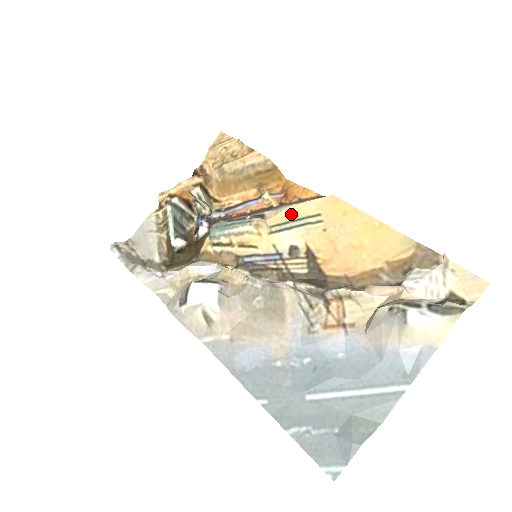
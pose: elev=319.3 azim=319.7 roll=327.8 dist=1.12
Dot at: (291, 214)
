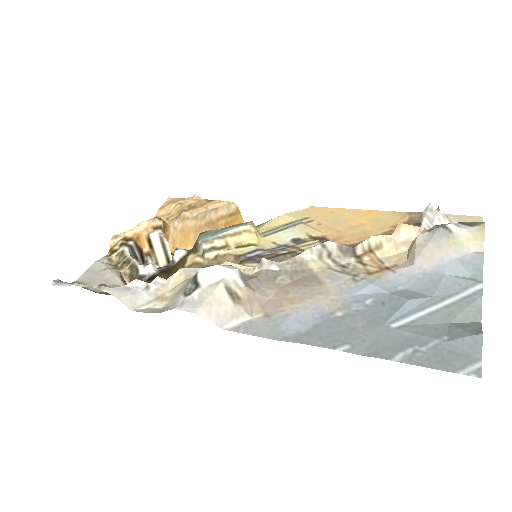
Dot at: (279, 222)
